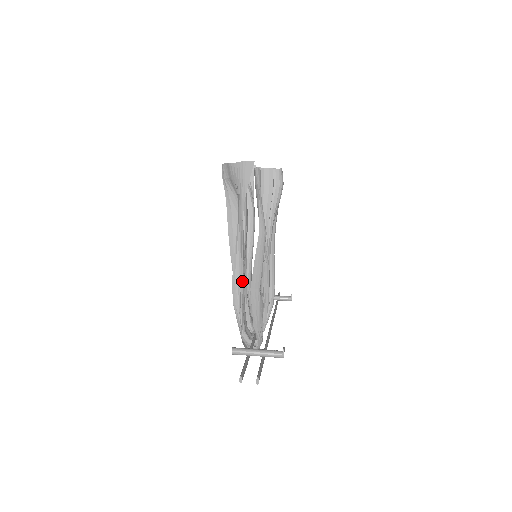
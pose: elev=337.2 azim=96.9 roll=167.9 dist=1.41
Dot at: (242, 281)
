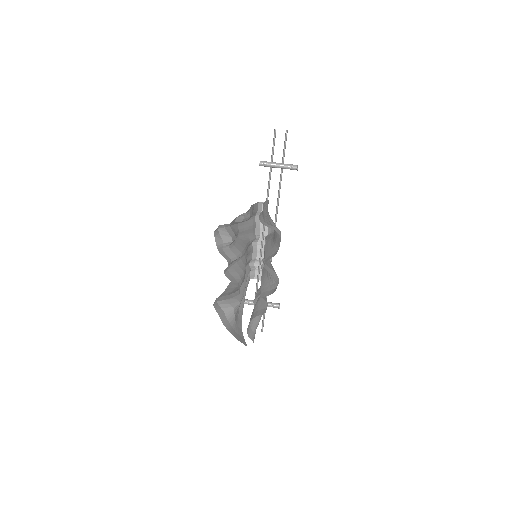
Dot at: occluded
